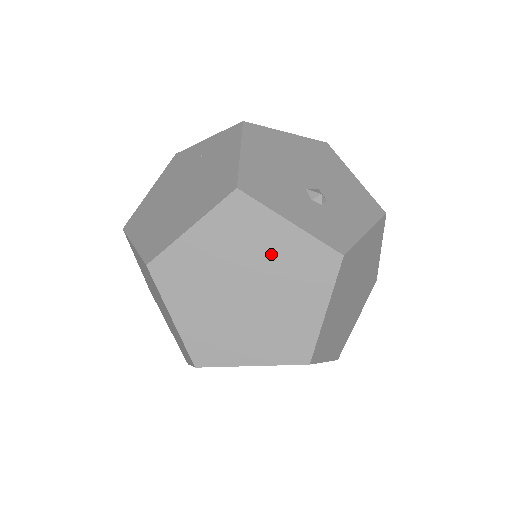
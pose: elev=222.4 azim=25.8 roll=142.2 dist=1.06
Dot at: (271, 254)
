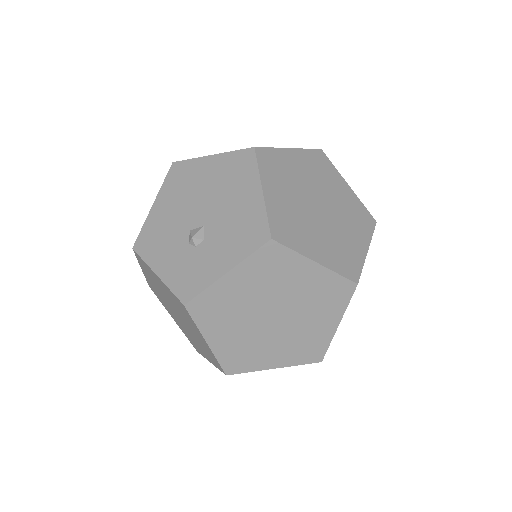
Dot at: (167, 294)
